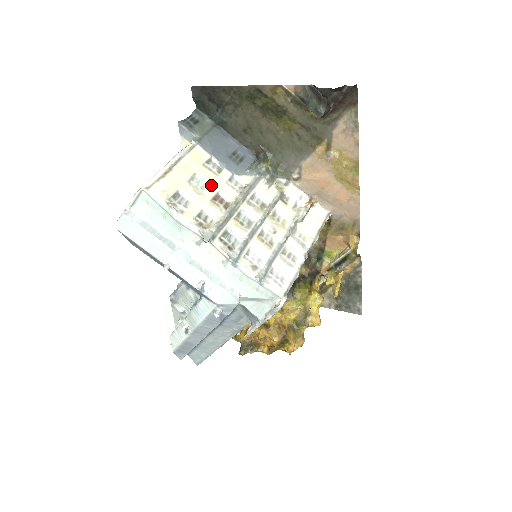
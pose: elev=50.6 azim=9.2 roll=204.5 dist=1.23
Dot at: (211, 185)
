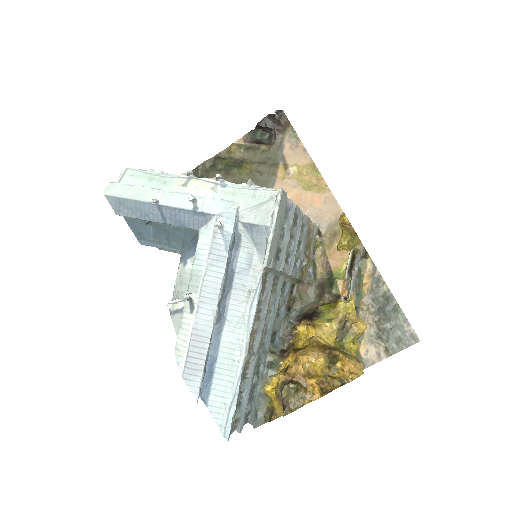
Dot at: occluded
